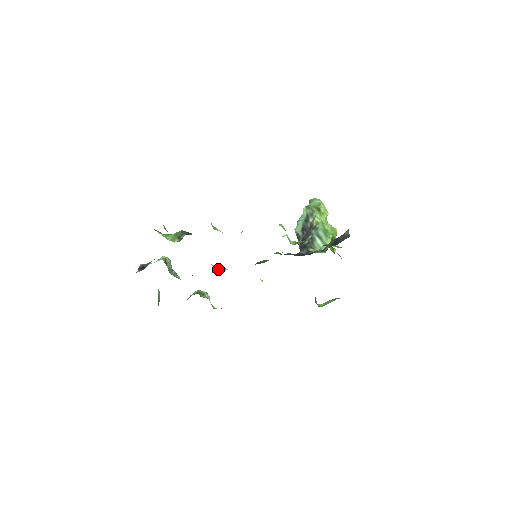
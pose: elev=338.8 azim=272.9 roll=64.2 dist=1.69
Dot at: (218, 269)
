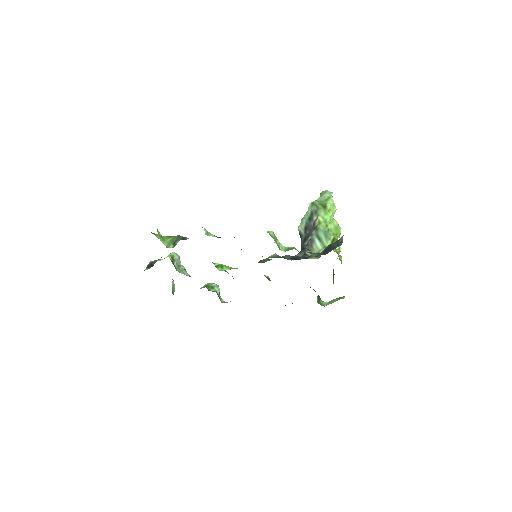
Dot at: (219, 269)
